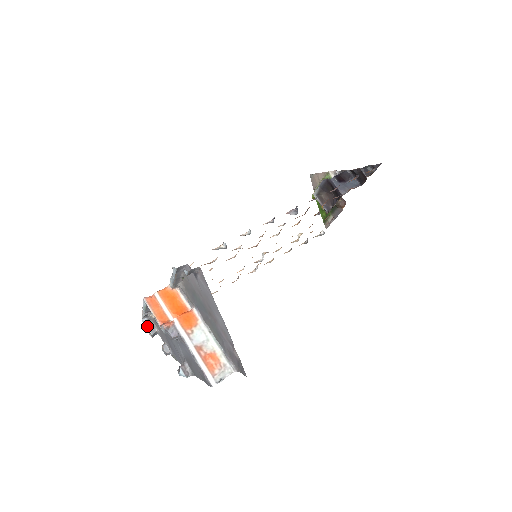
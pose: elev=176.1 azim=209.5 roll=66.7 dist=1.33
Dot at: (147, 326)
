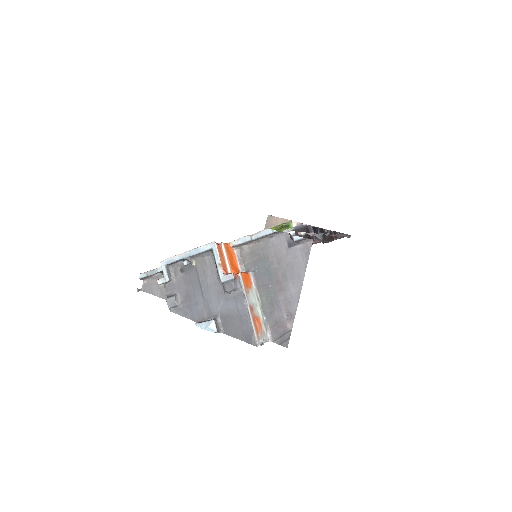
Dot at: (167, 271)
